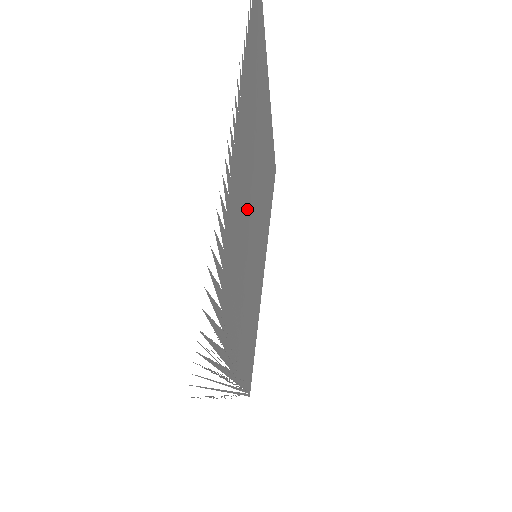
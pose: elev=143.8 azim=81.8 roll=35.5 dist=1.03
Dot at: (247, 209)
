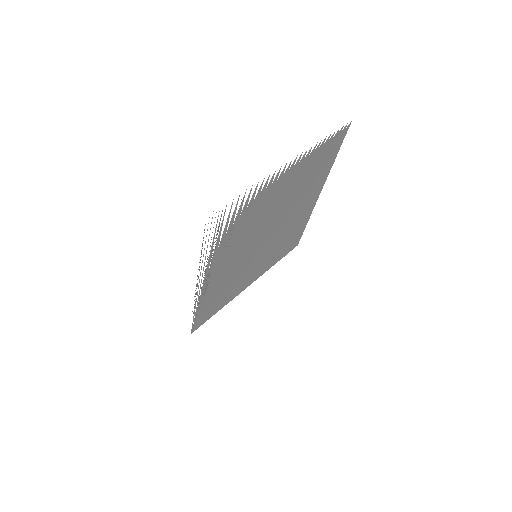
Dot at: (271, 218)
